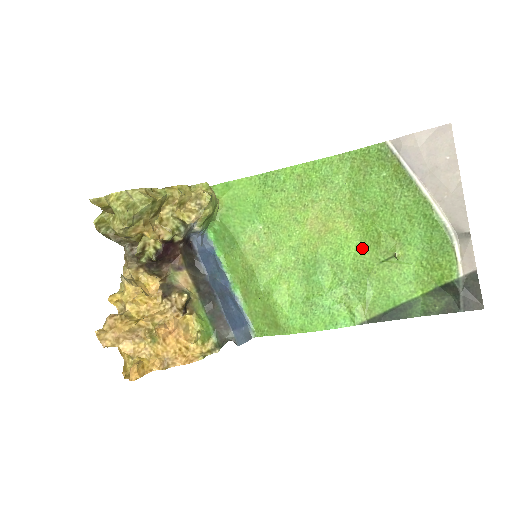
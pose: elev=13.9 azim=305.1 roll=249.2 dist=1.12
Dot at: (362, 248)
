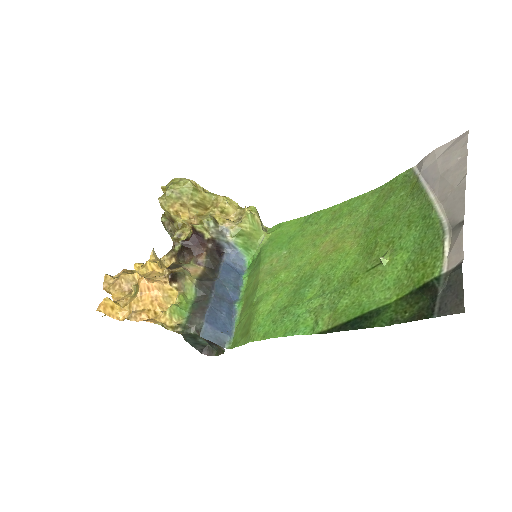
Dot at: (356, 260)
